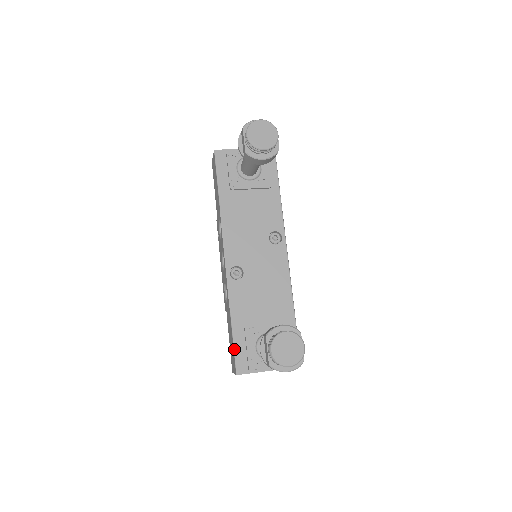
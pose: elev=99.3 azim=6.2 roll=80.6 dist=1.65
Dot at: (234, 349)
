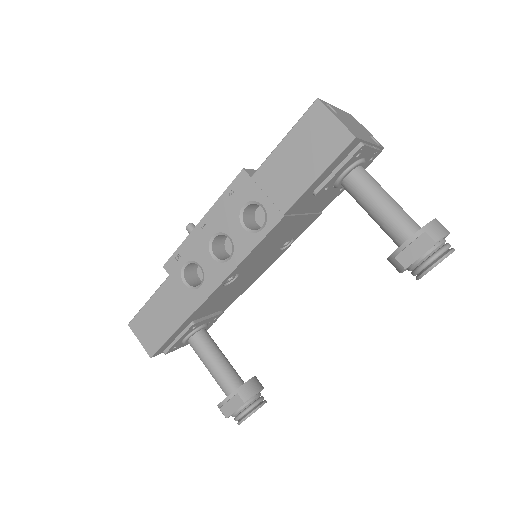
Dot at: (167, 341)
